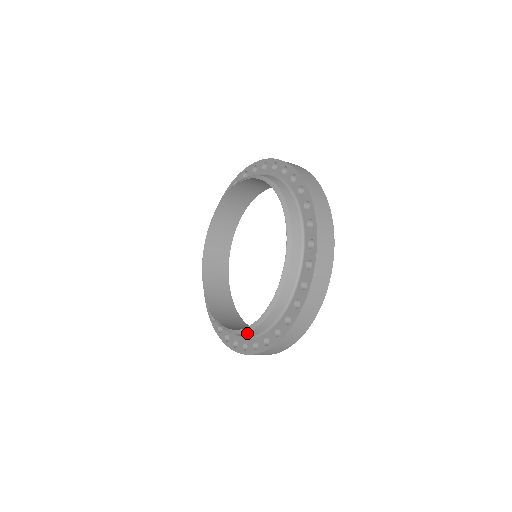
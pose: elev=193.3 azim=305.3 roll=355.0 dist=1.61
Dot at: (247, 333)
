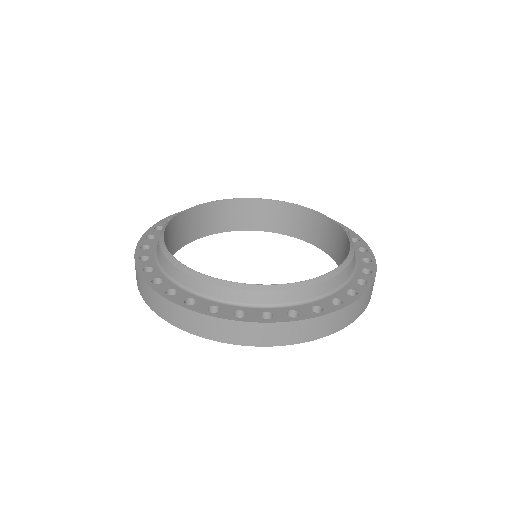
Dot at: (340, 275)
